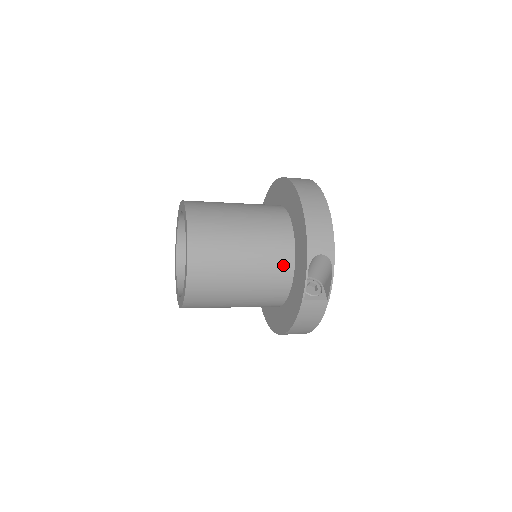
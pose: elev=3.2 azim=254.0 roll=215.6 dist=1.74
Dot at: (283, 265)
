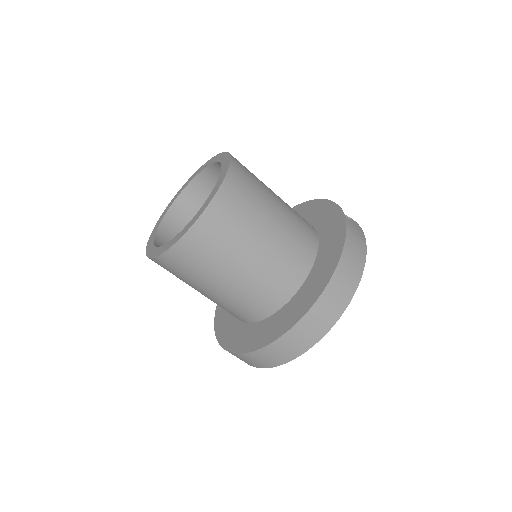
Dot at: (304, 219)
